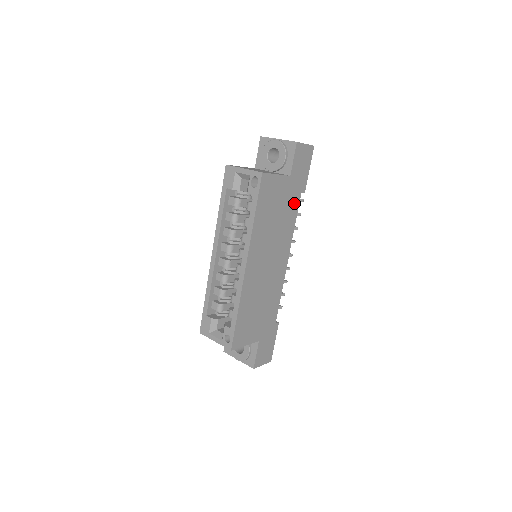
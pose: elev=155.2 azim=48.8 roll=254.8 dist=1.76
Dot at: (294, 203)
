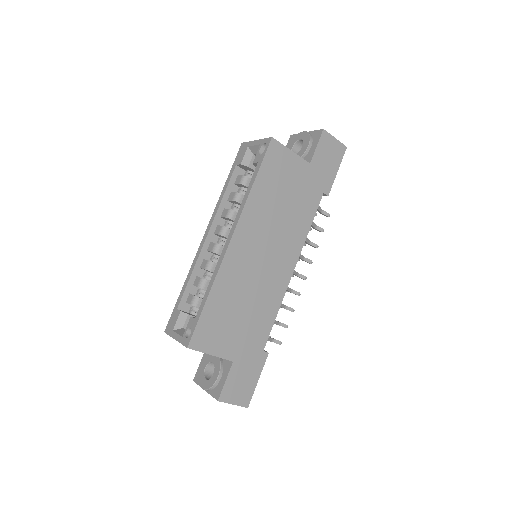
Dot at: (312, 200)
